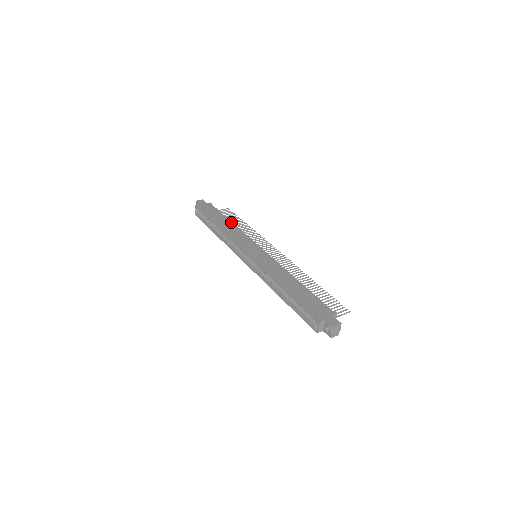
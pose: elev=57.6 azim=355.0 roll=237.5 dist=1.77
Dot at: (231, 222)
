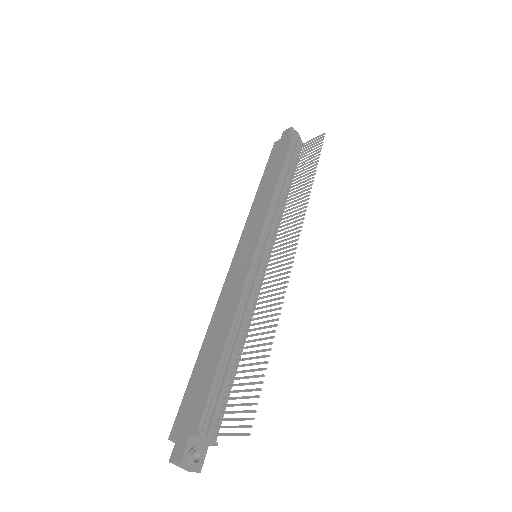
Dot at: (277, 179)
